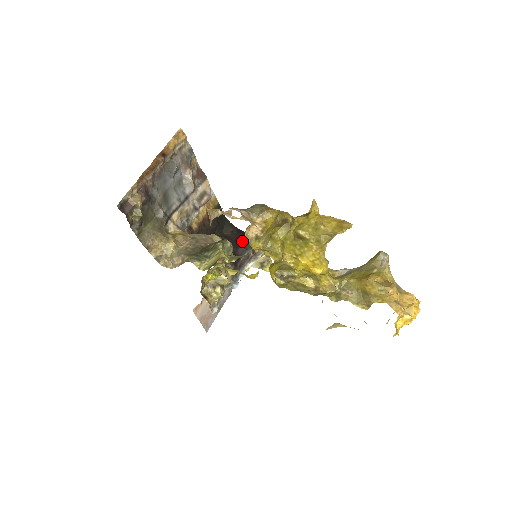
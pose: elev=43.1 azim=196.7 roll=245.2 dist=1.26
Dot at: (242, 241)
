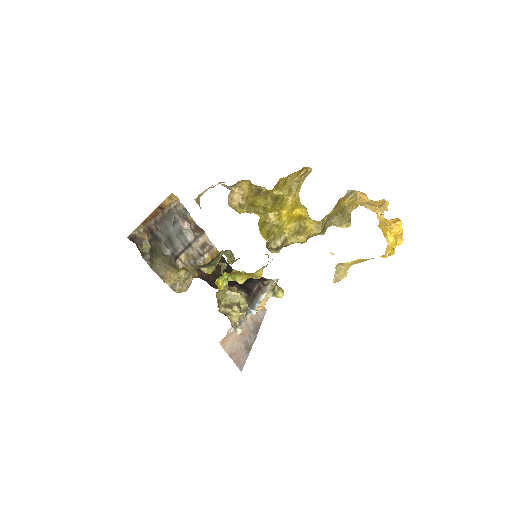
Dot at: (250, 279)
